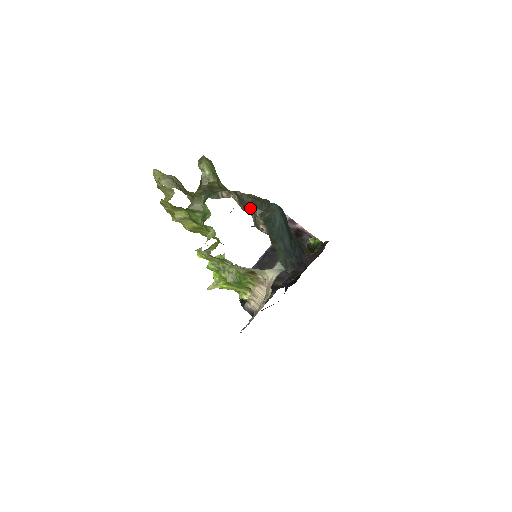
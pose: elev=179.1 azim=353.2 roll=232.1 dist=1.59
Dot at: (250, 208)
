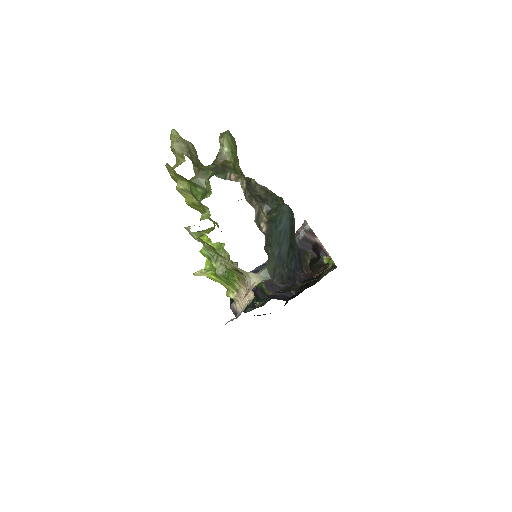
Dot at: (258, 201)
